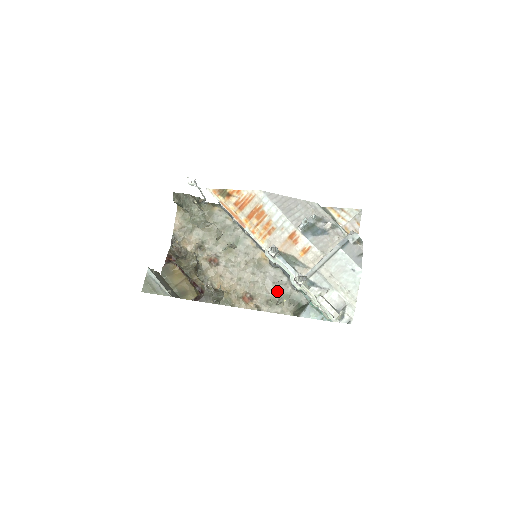
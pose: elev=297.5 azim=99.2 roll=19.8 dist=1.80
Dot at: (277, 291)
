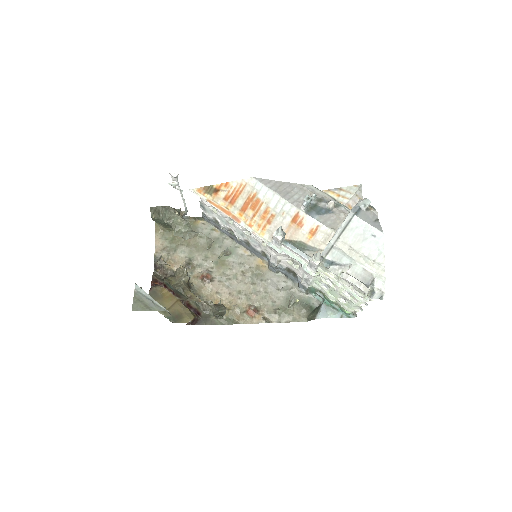
Dot at: (284, 298)
